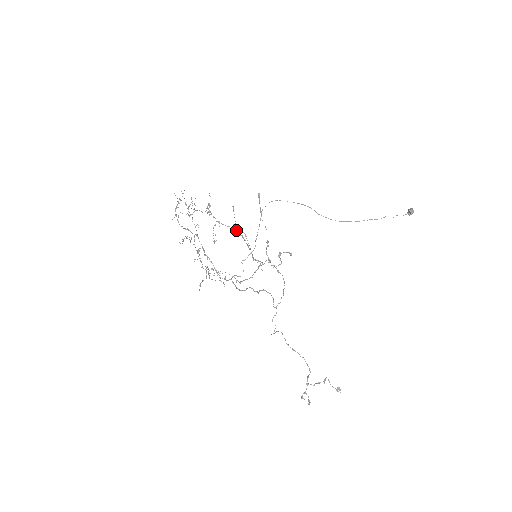
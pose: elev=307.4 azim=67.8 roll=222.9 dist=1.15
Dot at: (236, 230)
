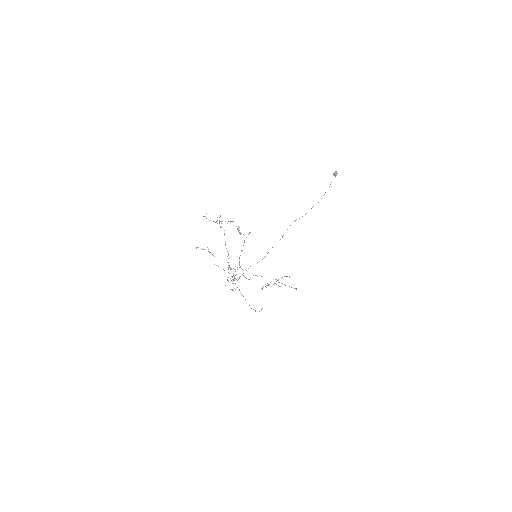
Dot at: (231, 221)
